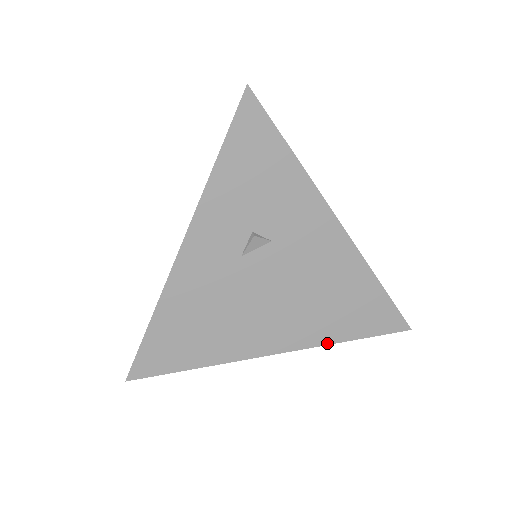
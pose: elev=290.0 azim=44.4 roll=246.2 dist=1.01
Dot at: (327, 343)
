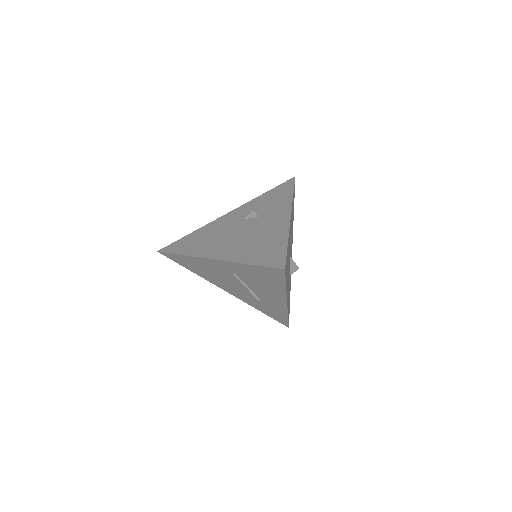
Dot at: (238, 262)
